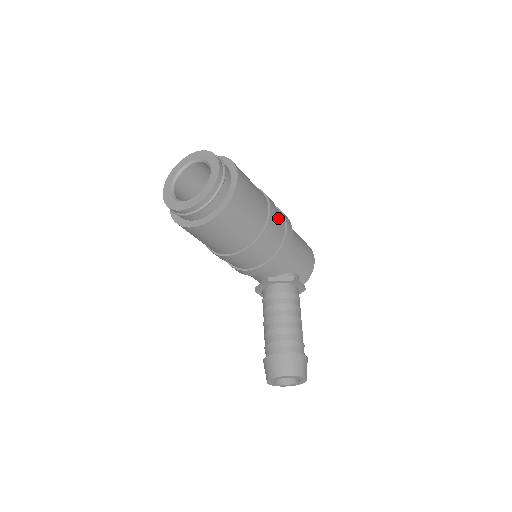
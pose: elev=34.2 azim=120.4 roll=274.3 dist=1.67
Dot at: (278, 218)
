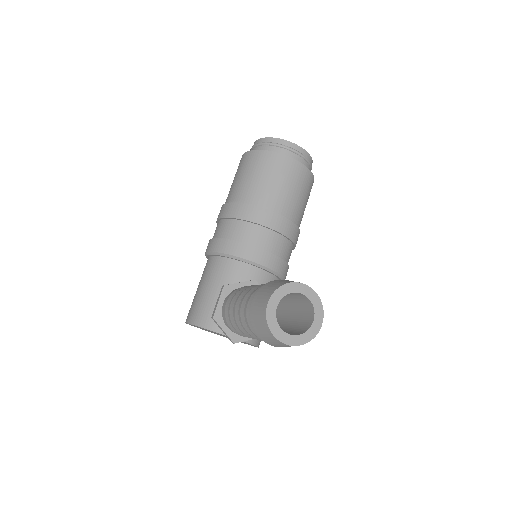
Dot at: occluded
